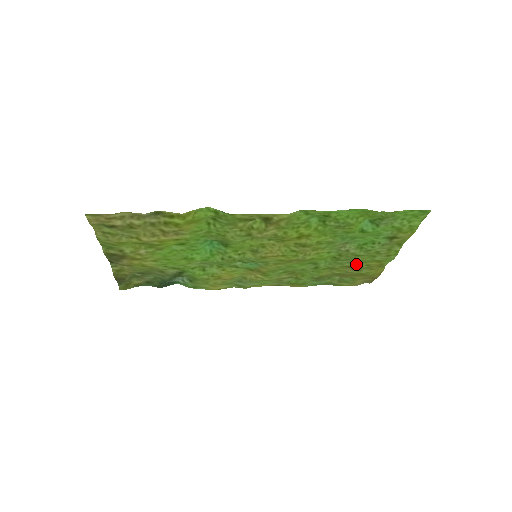
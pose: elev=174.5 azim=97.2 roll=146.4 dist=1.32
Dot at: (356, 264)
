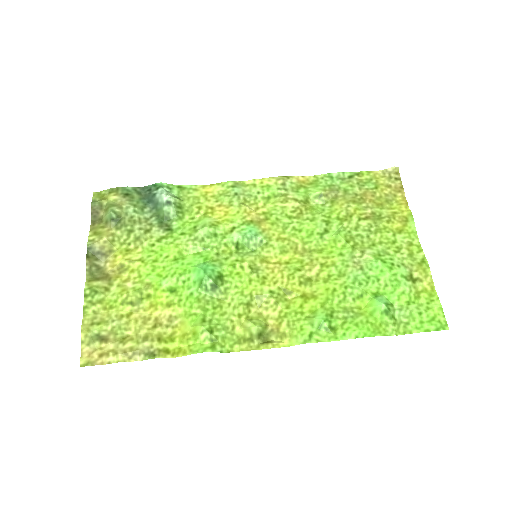
Dot at: (375, 224)
